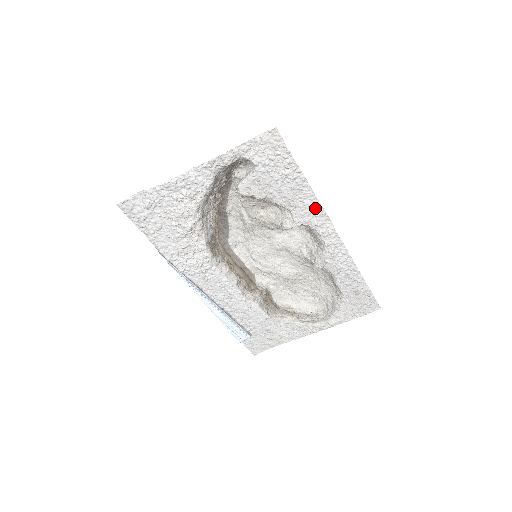
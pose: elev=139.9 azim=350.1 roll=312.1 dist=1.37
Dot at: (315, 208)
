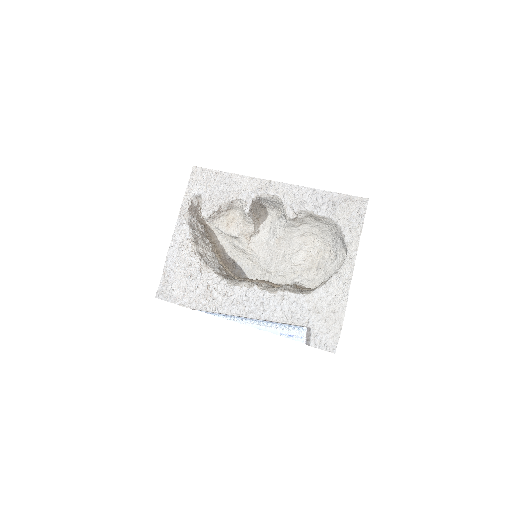
Dot at: (249, 182)
